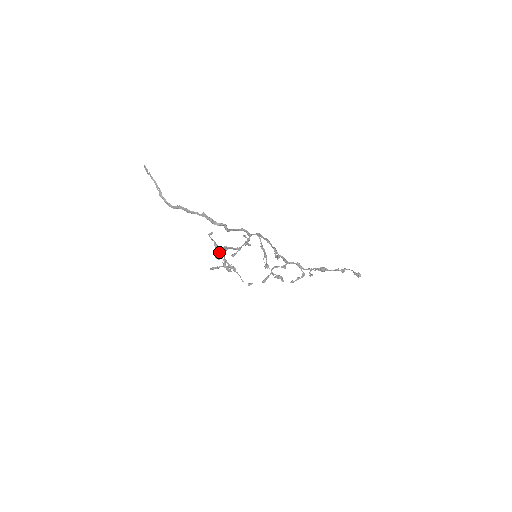
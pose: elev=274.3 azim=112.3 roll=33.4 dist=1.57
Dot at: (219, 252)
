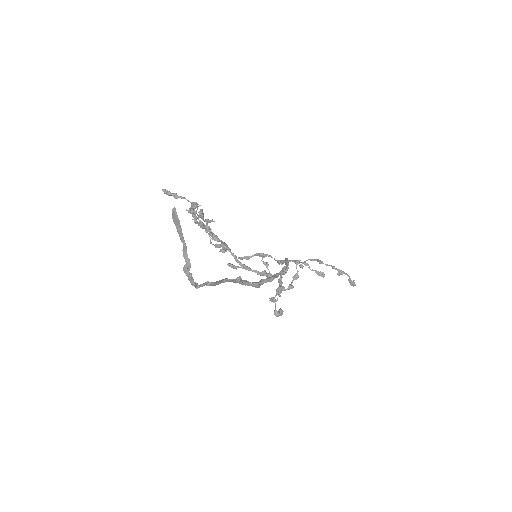
Dot at: (196, 207)
